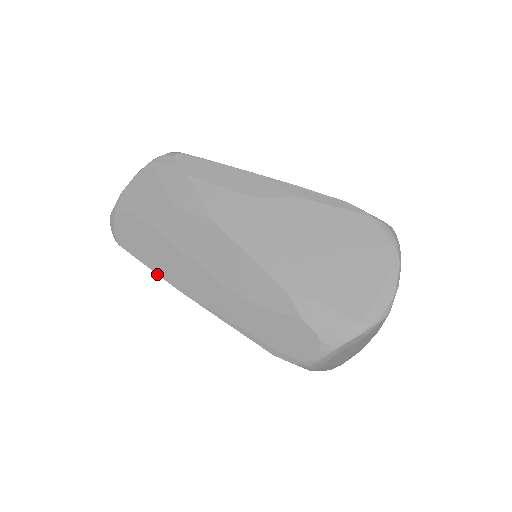
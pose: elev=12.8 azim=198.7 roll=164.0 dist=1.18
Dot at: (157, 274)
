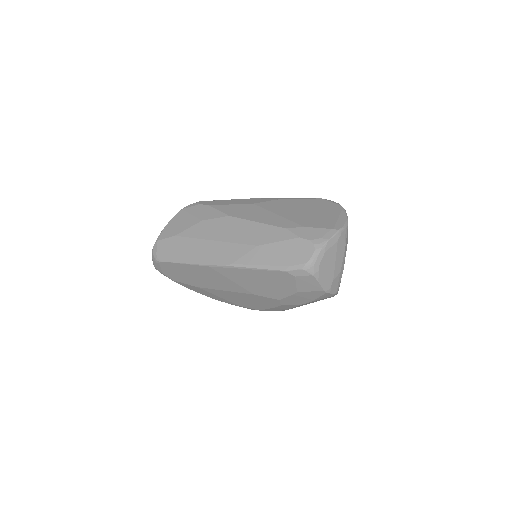
Dot at: (193, 264)
